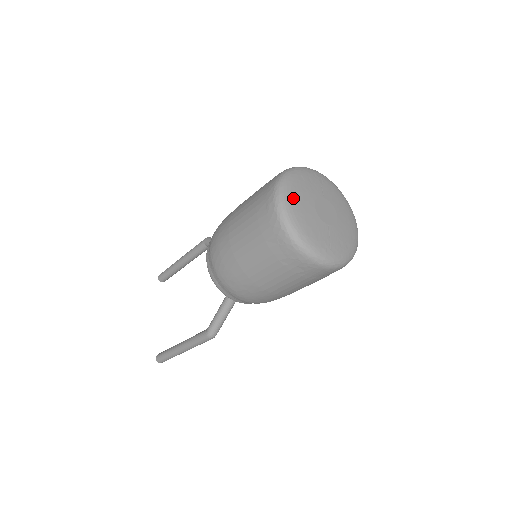
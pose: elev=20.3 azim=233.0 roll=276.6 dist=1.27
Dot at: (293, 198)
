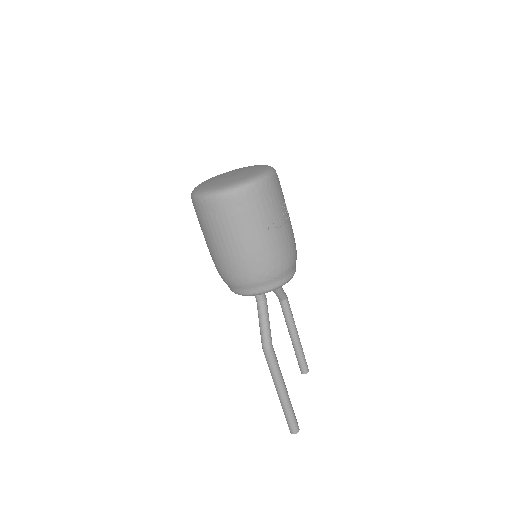
Dot at: occluded
